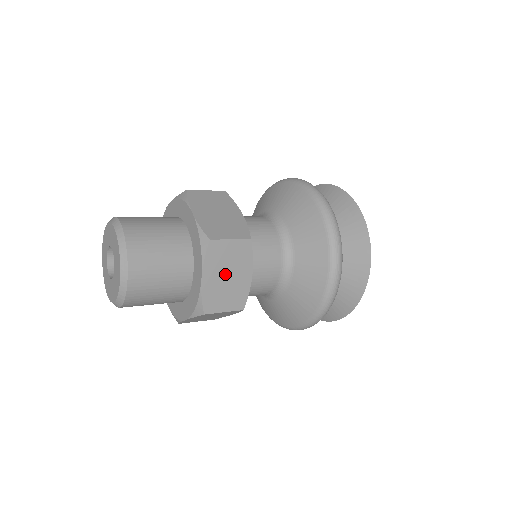
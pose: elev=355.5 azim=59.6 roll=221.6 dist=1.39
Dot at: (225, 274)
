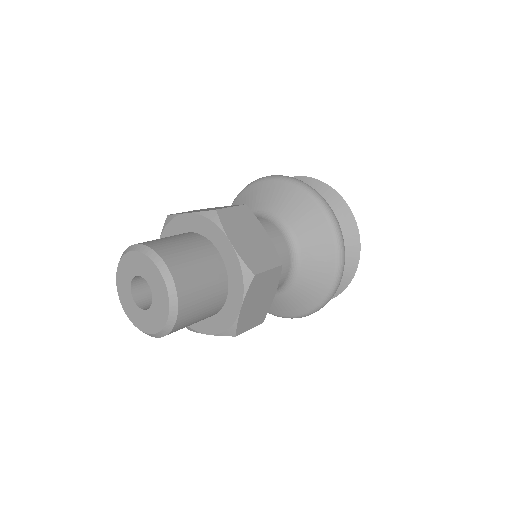
Dot at: (246, 236)
